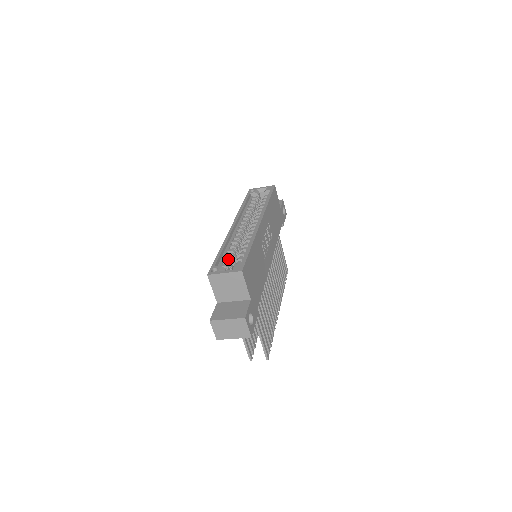
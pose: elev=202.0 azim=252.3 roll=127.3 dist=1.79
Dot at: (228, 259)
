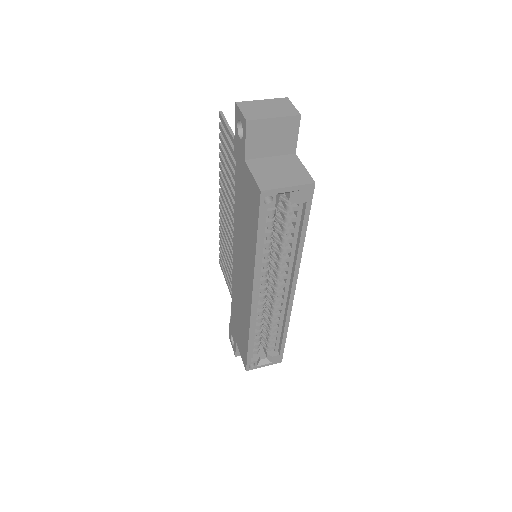
Dot at: (259, 345)
